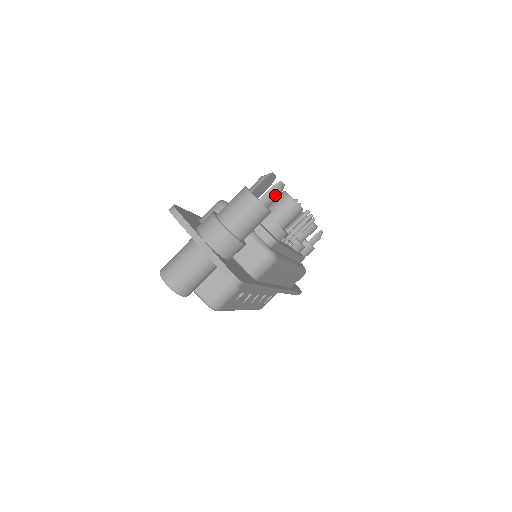
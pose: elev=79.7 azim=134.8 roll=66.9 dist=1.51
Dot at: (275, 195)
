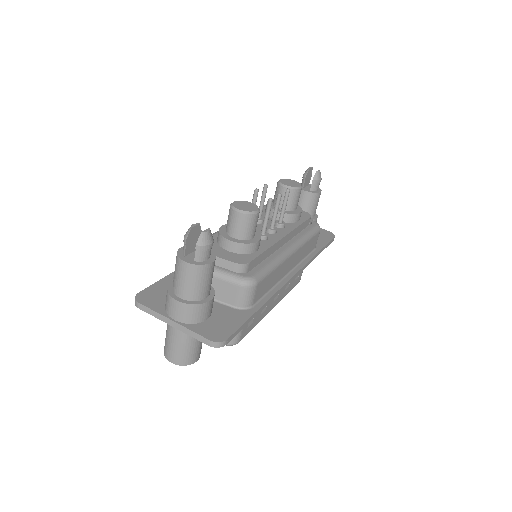
Dot at: (205, 248)
